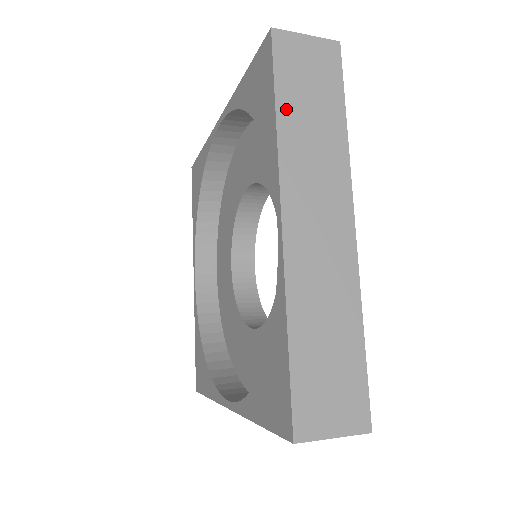
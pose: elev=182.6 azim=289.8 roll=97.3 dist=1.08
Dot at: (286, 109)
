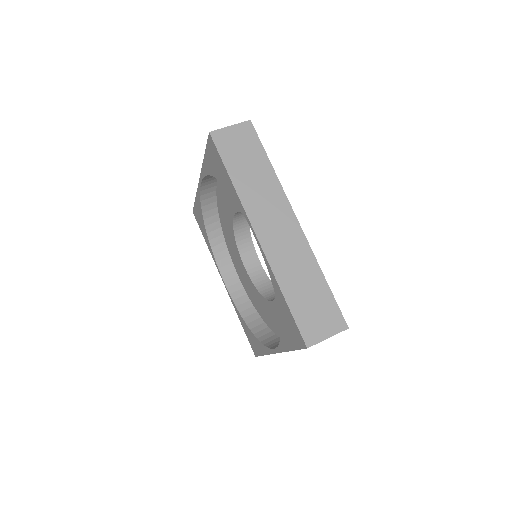
Dot at: (235, 174)
